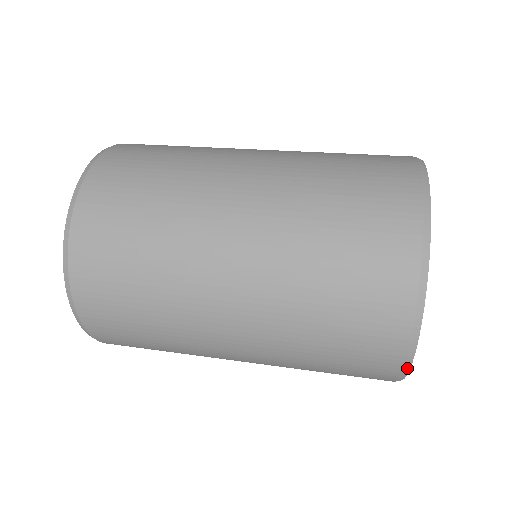
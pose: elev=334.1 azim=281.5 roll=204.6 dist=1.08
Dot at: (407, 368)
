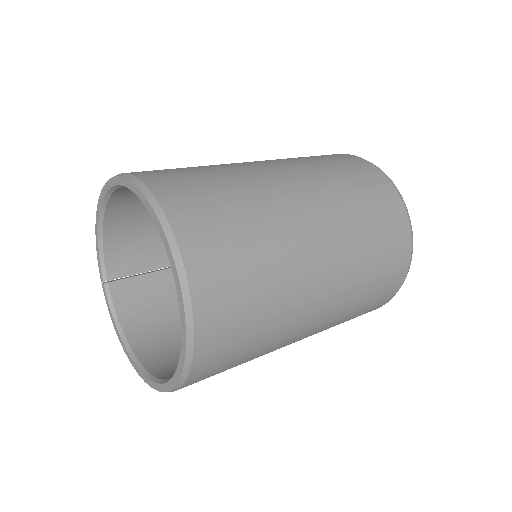
Dot at: (394, 295)
